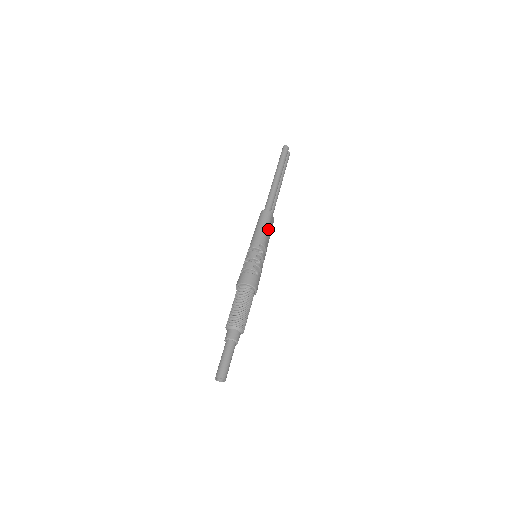
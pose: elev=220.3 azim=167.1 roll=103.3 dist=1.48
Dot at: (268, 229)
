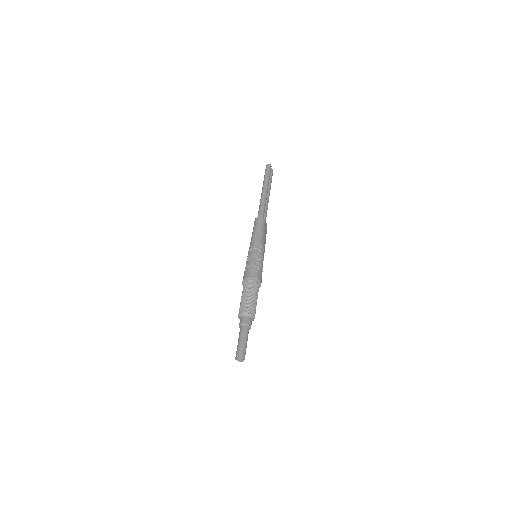
Dot at: (263, 232)
